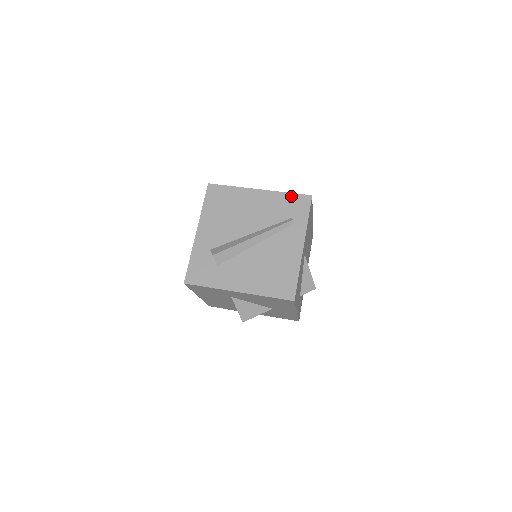
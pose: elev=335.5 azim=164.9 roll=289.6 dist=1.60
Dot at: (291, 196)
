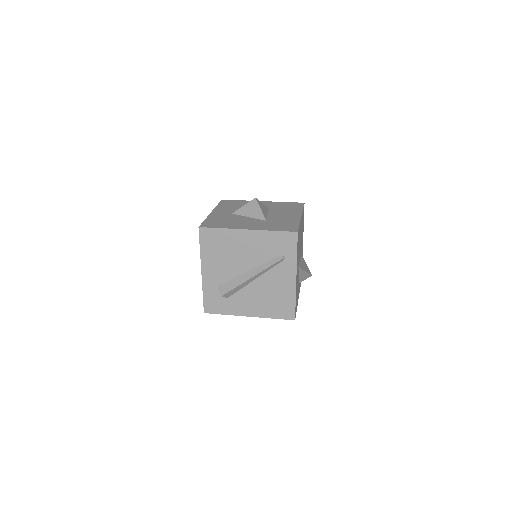
Dot at: (278, 234)
